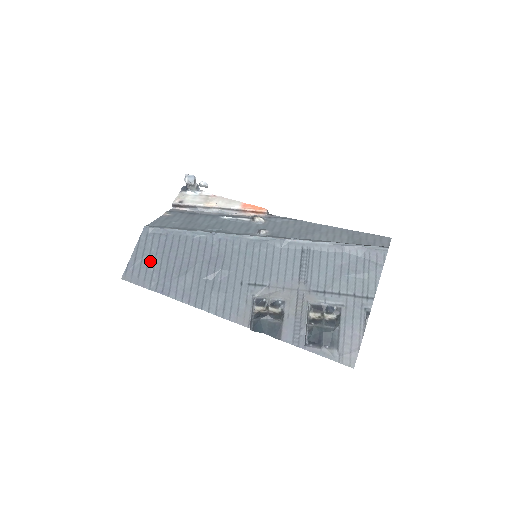
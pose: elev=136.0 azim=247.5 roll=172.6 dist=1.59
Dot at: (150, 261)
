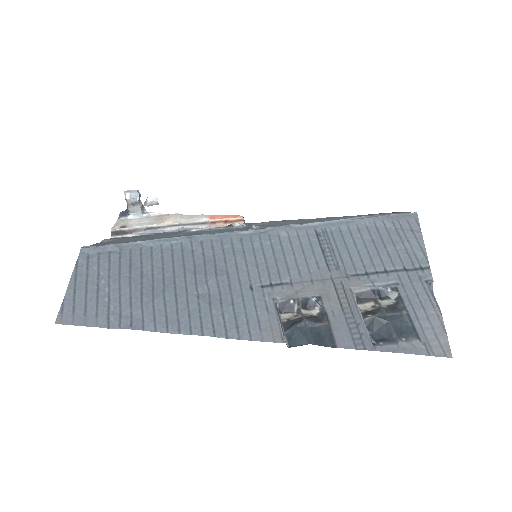
Dot at: (100, 289)
